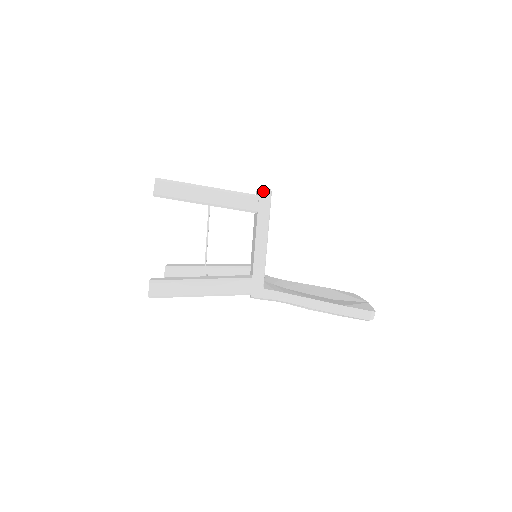
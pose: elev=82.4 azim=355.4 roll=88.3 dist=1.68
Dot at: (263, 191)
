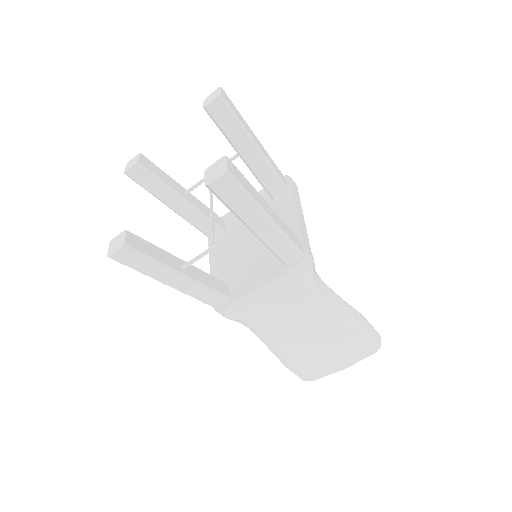
Dot at: occluded
